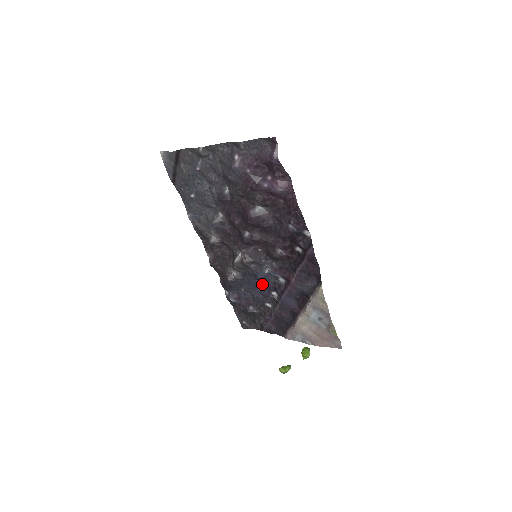
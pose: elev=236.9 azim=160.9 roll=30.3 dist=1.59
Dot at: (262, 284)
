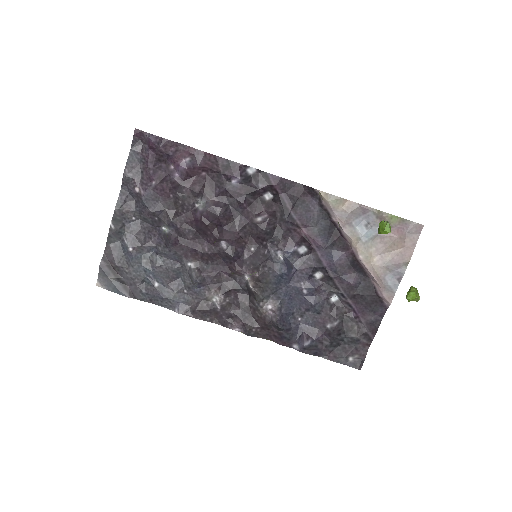
Dot at: (298, 281)
